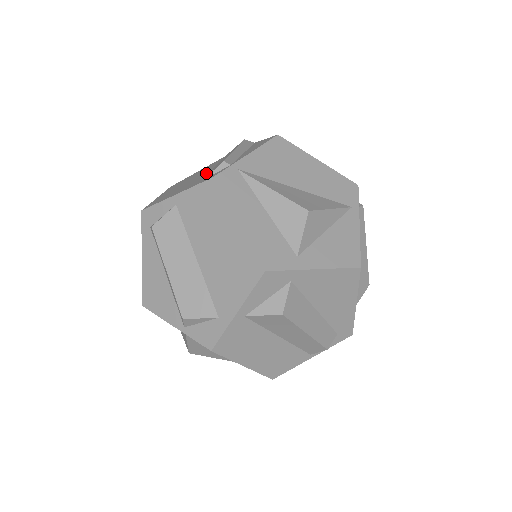
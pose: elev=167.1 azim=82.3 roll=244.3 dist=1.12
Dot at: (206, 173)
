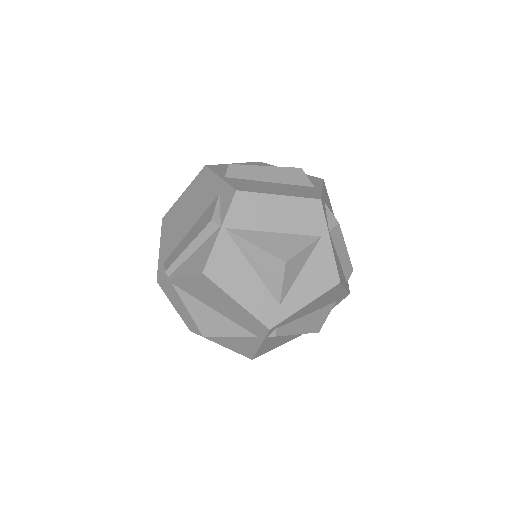
Dot at: (182, 235)
